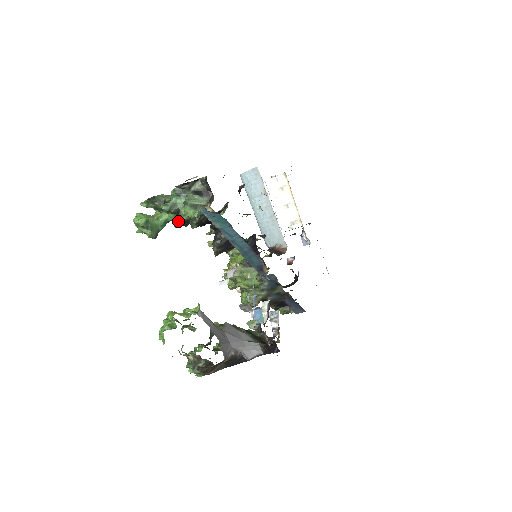
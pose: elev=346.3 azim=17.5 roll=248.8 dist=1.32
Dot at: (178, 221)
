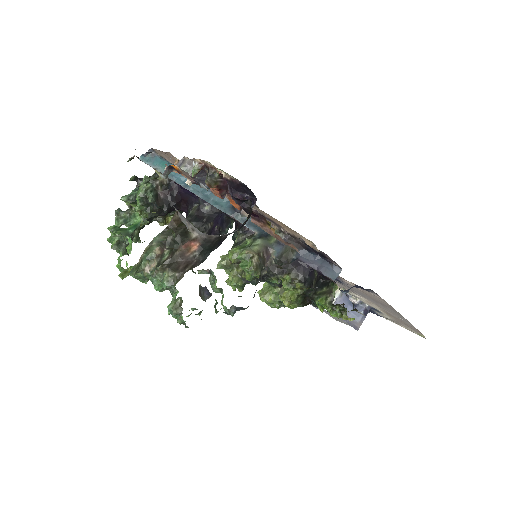
Dot at: (137, 202)
